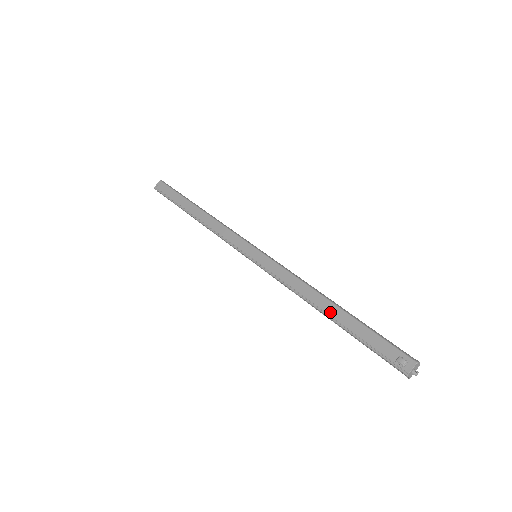
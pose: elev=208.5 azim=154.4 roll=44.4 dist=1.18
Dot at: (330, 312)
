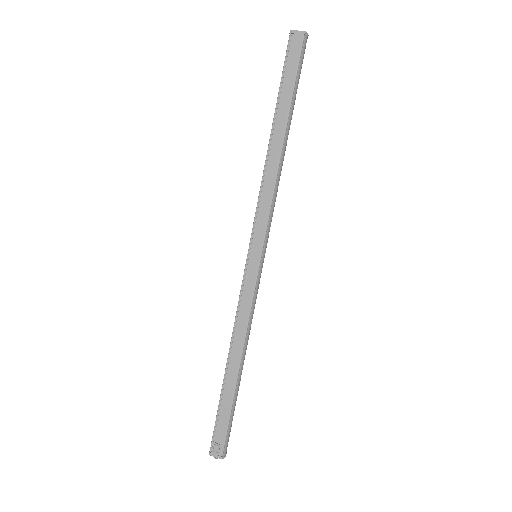
Dot at: (230, 371)
